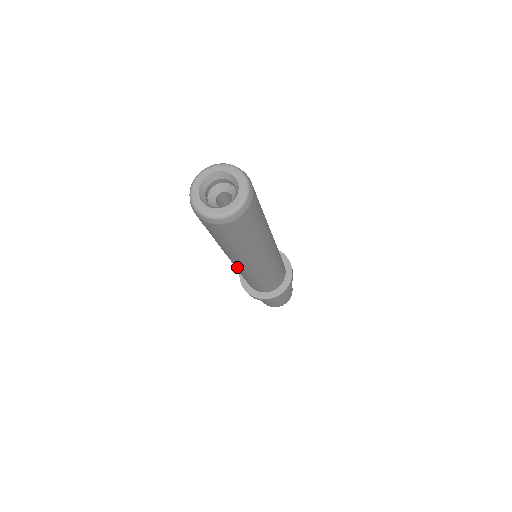
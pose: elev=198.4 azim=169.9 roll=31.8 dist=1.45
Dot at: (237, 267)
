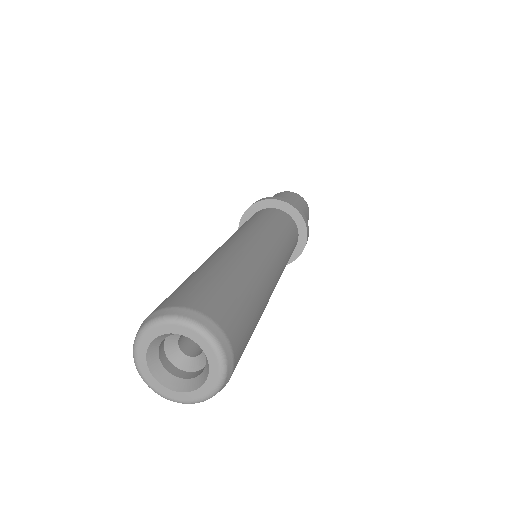
Dot at: occluded
